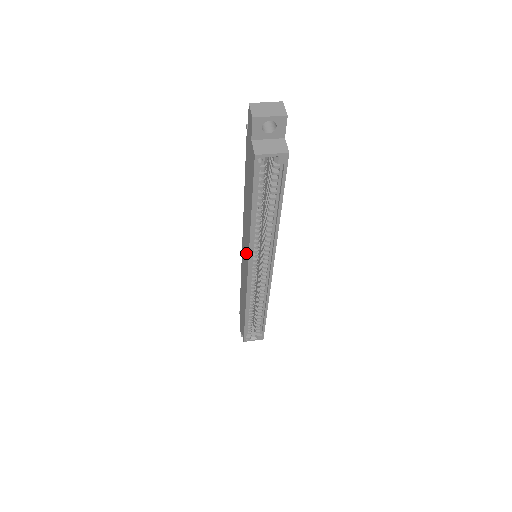
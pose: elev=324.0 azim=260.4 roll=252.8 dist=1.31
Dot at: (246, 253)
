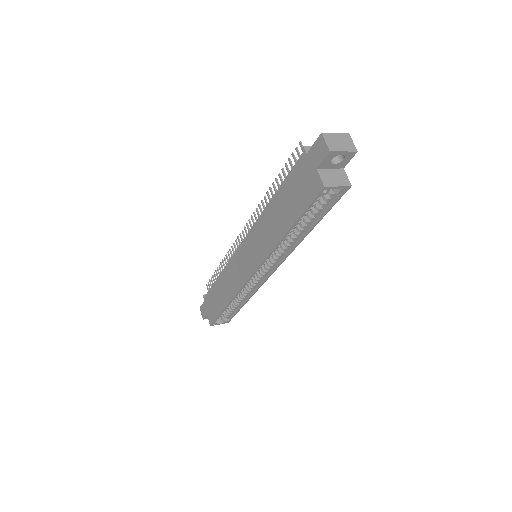
Dot at: (255, 256)
